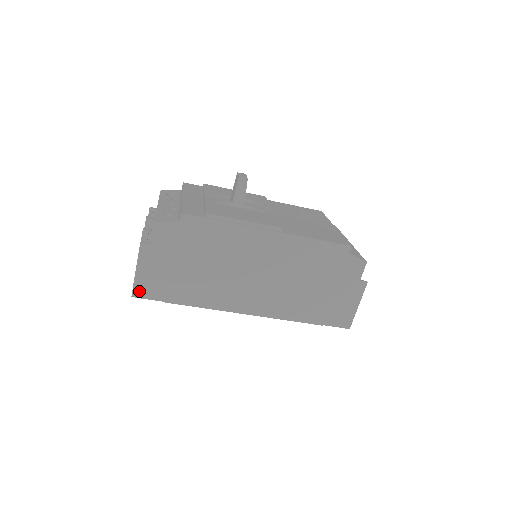
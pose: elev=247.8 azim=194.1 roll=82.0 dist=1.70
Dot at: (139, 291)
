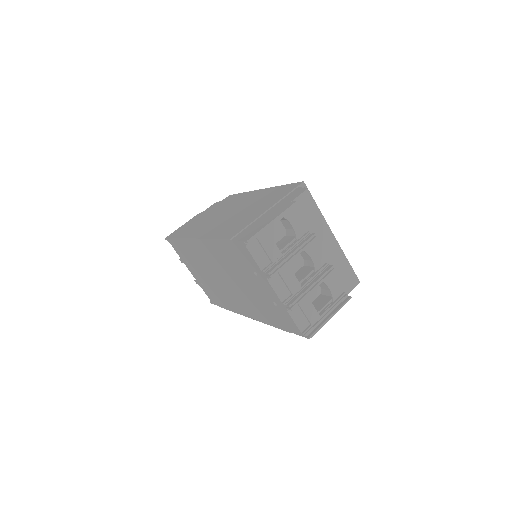
Dot at: occluded
